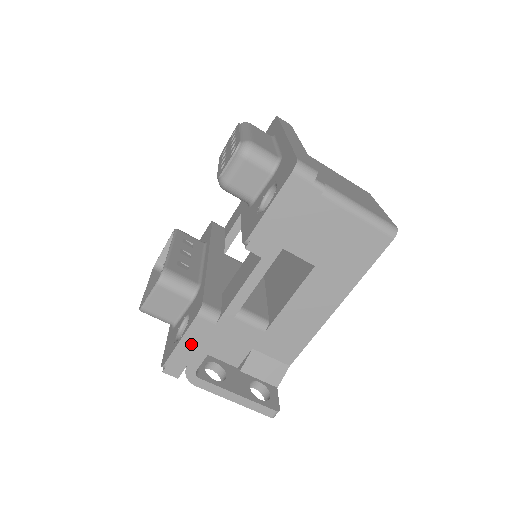
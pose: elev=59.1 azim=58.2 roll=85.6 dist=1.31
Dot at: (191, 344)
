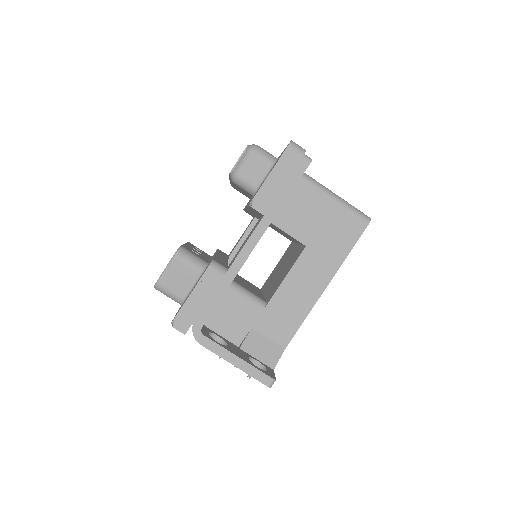
Dot at: (200, 297)
